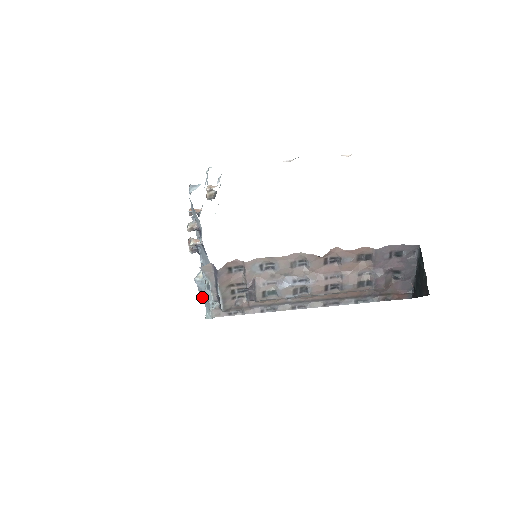
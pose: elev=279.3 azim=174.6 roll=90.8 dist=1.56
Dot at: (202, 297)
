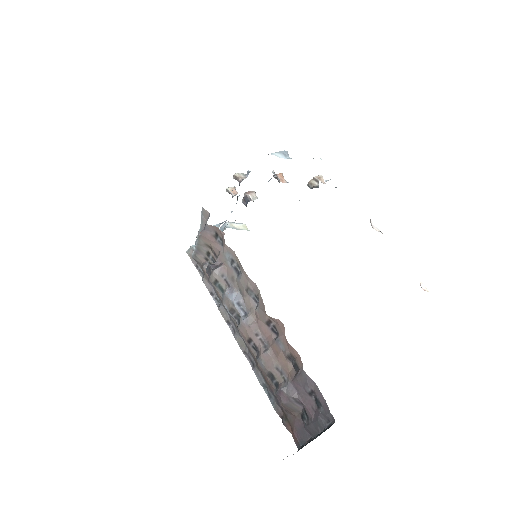
Dot at: occluded
